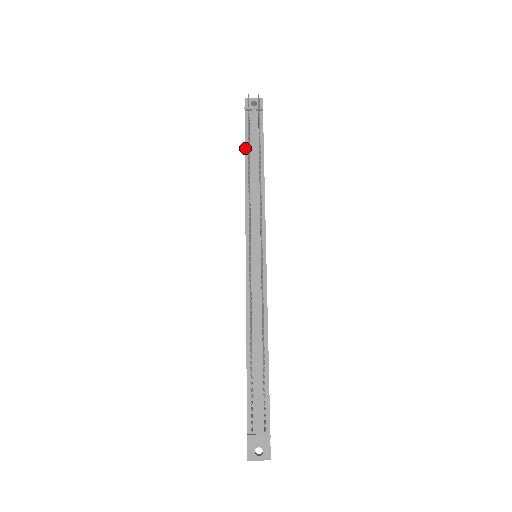
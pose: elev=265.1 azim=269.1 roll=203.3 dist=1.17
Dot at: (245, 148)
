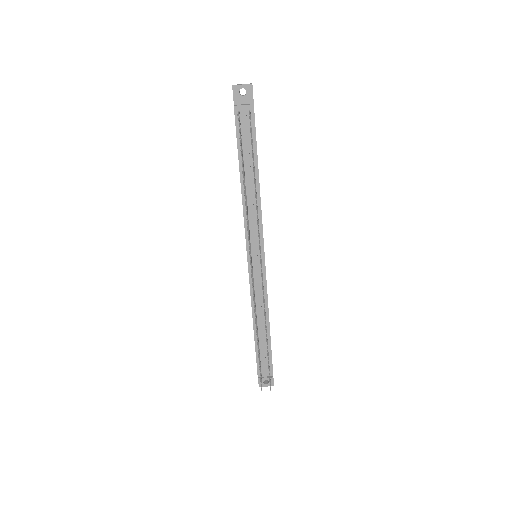
Dot at: (238, 156)
